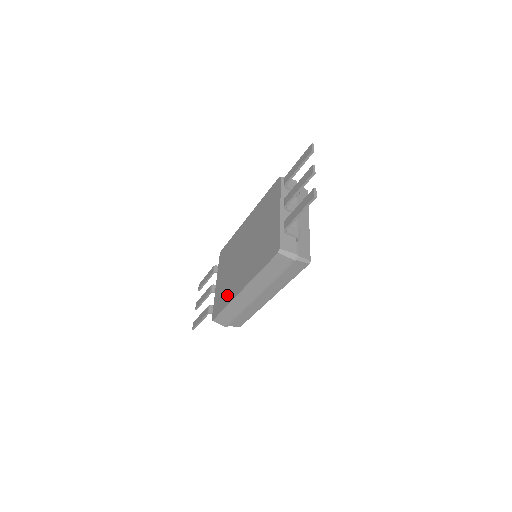
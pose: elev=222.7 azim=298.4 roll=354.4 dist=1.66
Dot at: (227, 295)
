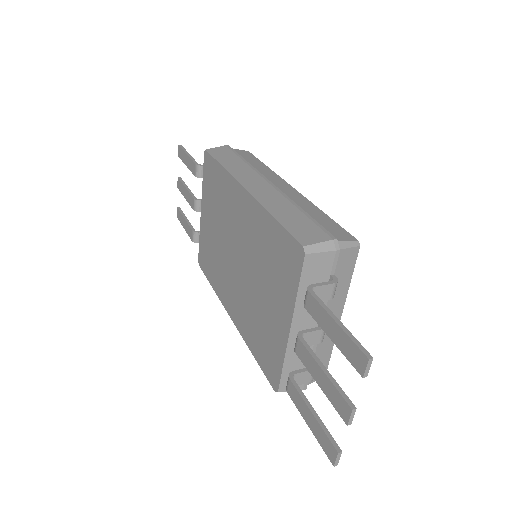
Dot at: (214, 275)
